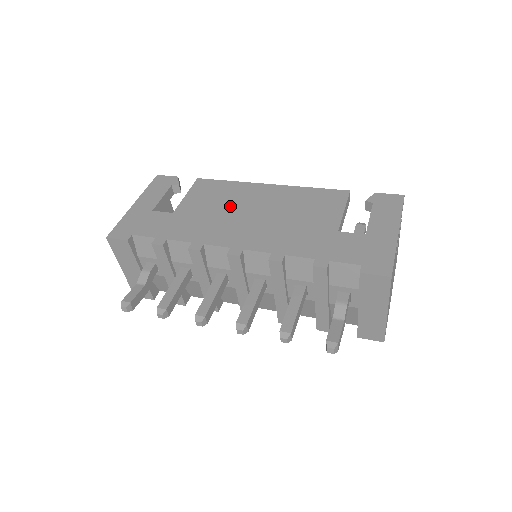
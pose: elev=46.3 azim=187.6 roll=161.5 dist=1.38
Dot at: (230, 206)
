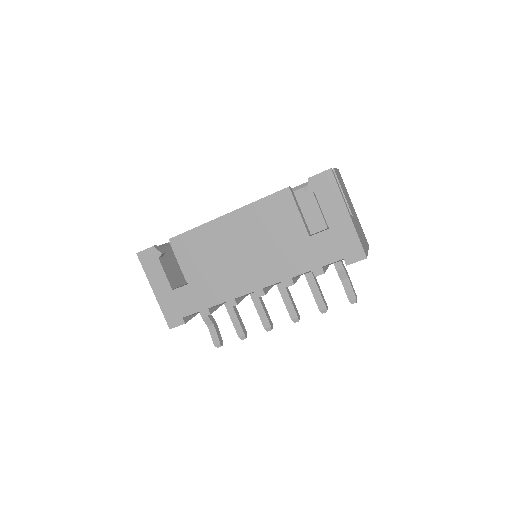
Dot at: (219, 255)
